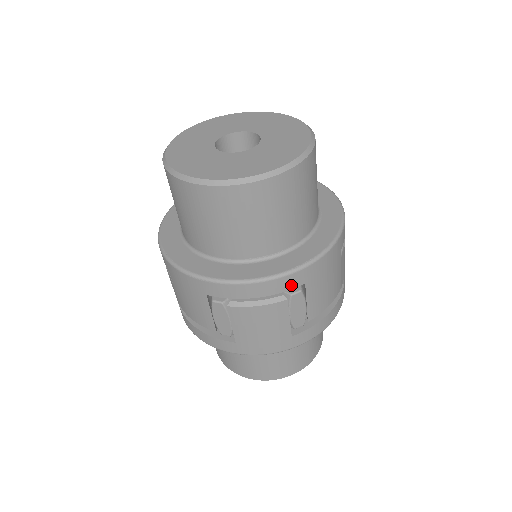
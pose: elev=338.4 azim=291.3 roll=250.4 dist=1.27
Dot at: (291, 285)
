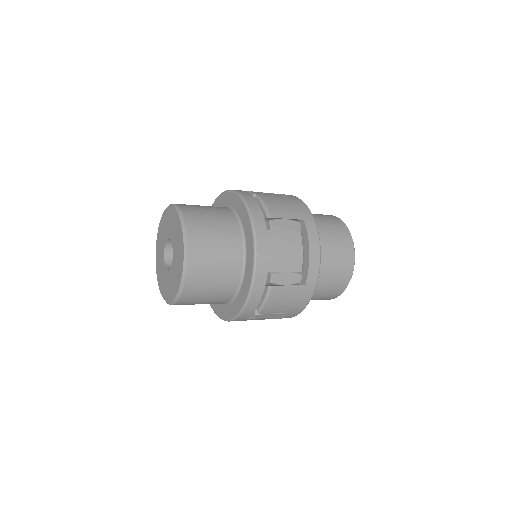
Dot at: occluded
